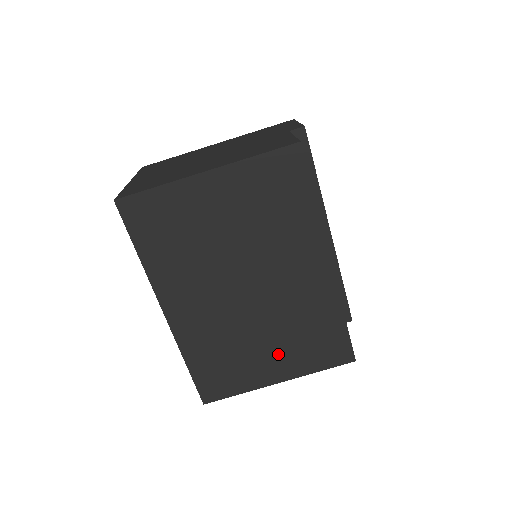
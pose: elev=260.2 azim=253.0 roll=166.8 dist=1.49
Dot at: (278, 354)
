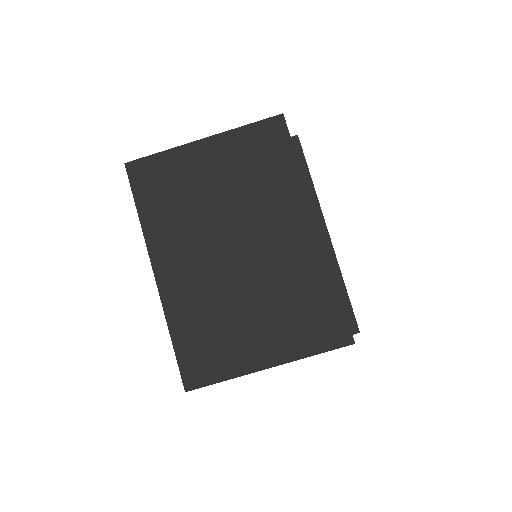
Dot at: (267, 329)
